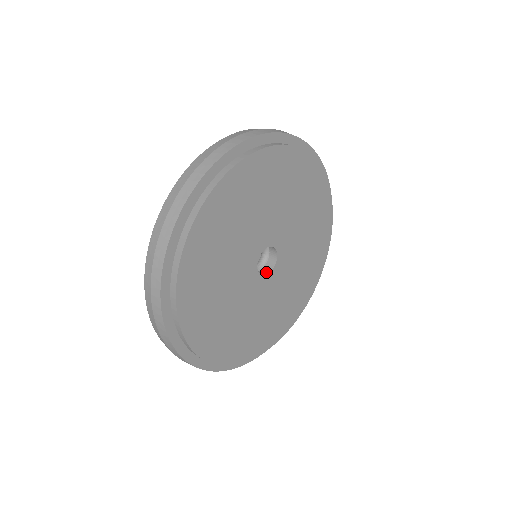
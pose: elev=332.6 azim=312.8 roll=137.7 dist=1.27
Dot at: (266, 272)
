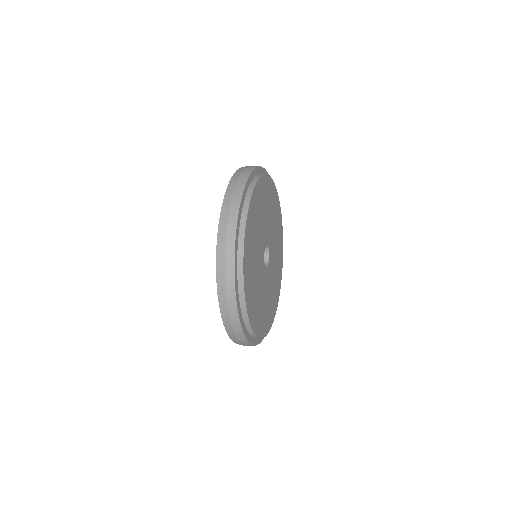
Dot at: occluded
